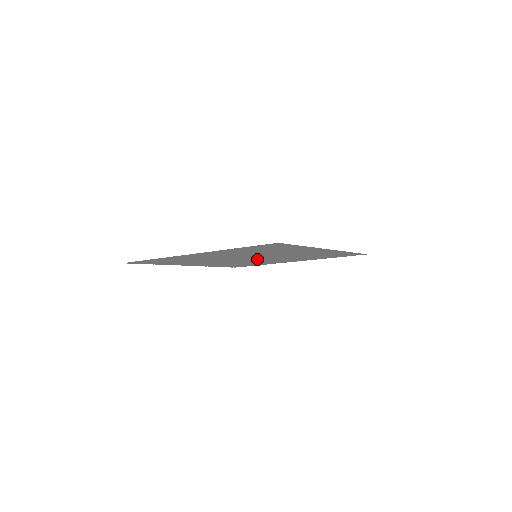
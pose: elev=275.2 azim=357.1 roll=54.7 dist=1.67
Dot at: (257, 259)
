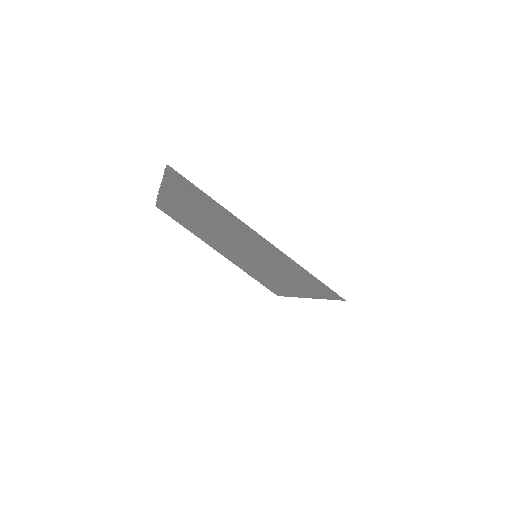
Dot at: (229, 244)
